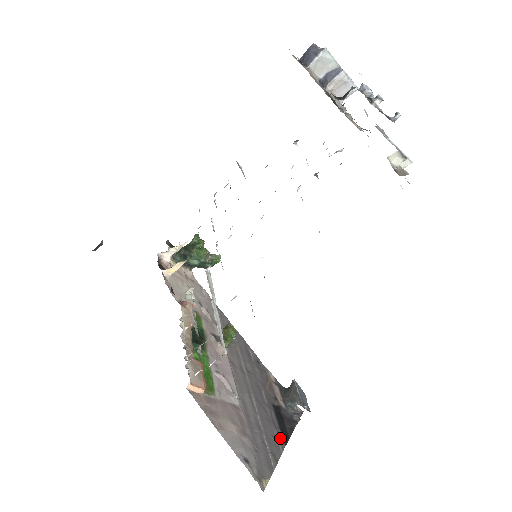
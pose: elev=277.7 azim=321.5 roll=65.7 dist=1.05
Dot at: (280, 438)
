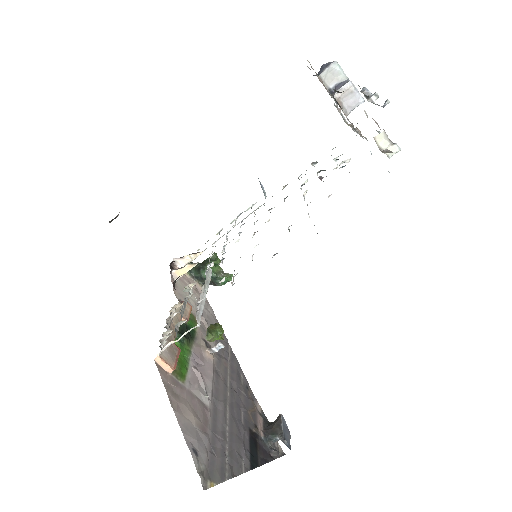
Dot at: (246, 460)
